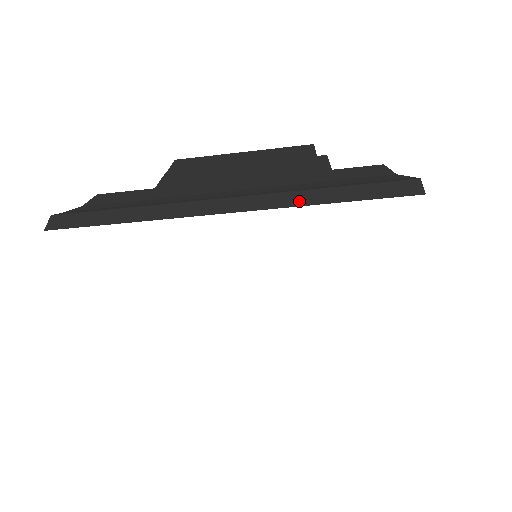
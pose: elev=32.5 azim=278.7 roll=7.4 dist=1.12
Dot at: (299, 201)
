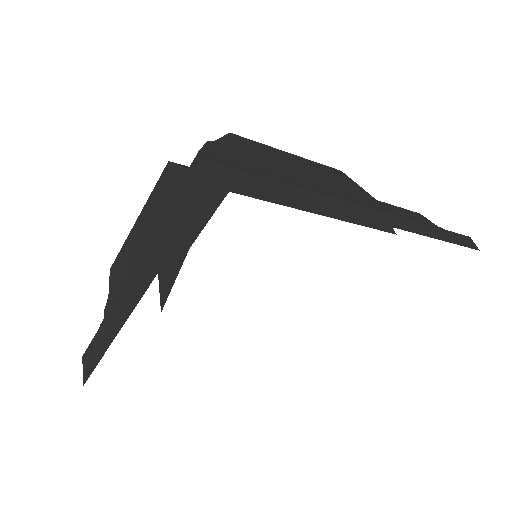
Dot at: (421, 231)
